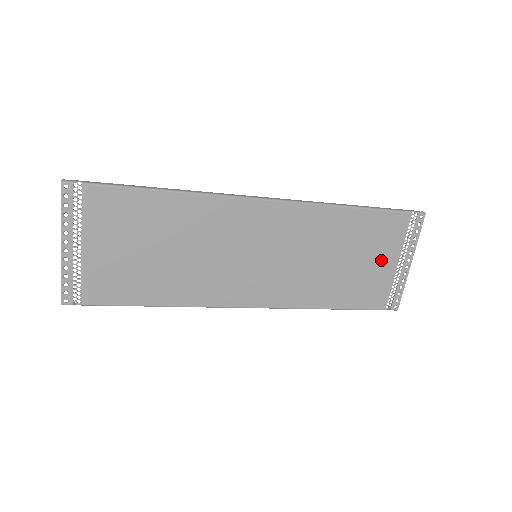
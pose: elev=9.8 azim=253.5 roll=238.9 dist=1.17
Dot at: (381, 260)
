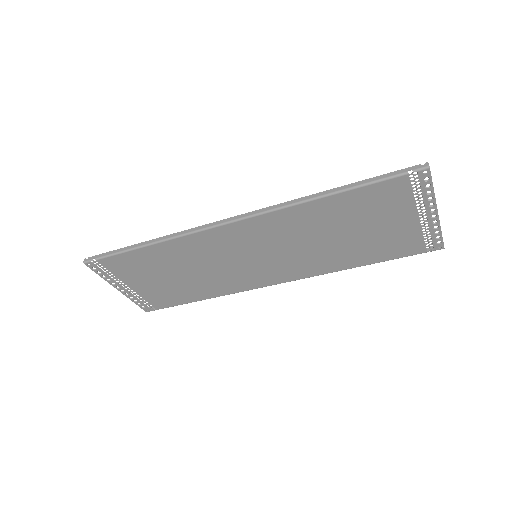
Dot at: (393, 221)
